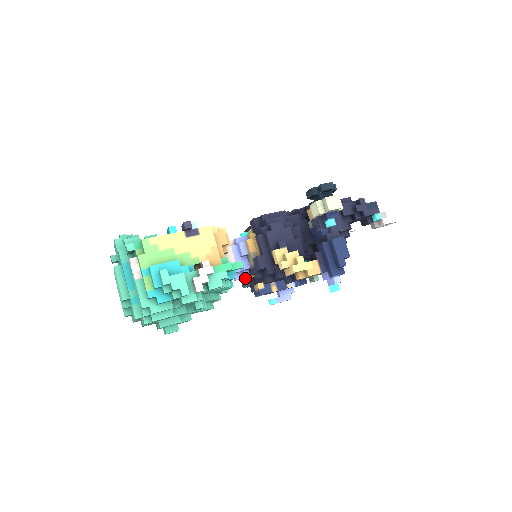
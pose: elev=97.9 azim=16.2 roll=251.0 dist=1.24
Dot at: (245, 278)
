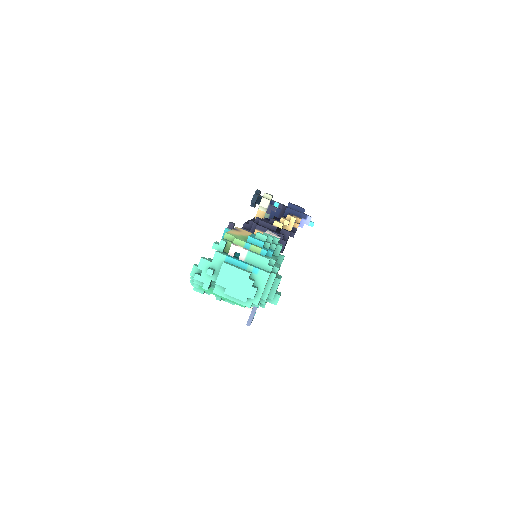
Dot at: occluded
